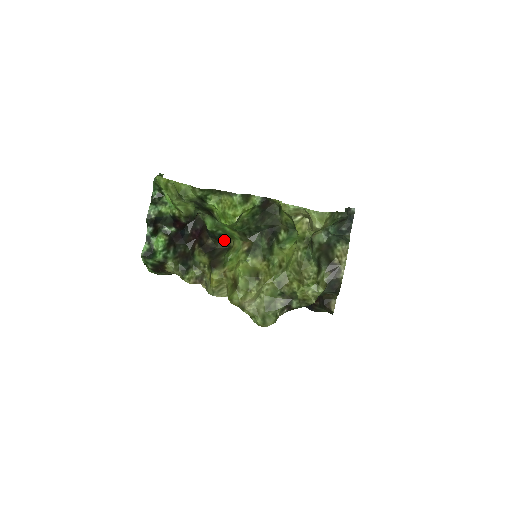
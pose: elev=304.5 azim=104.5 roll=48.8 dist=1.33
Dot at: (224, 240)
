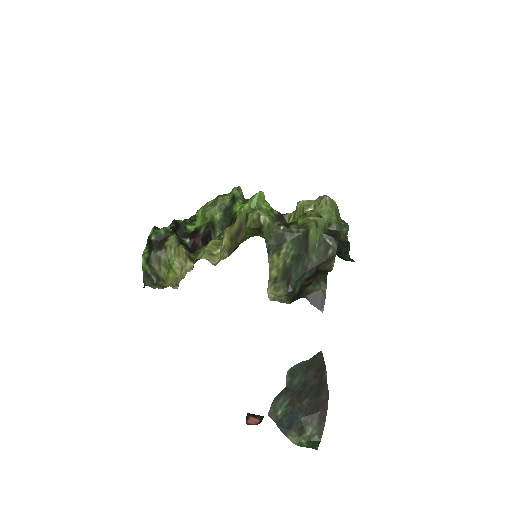
Dot at: occluded
